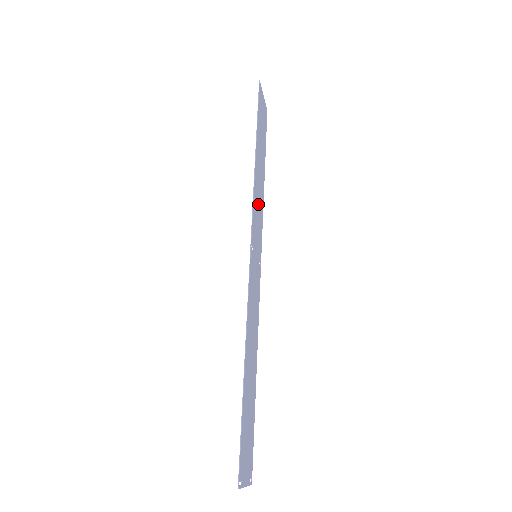
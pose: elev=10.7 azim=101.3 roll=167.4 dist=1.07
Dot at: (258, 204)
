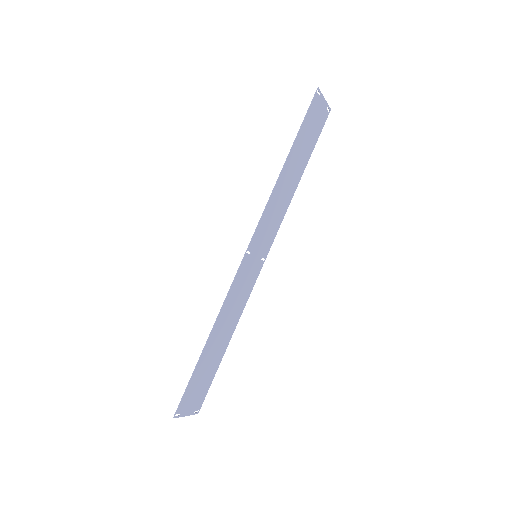
Dot at: (275, 210)
